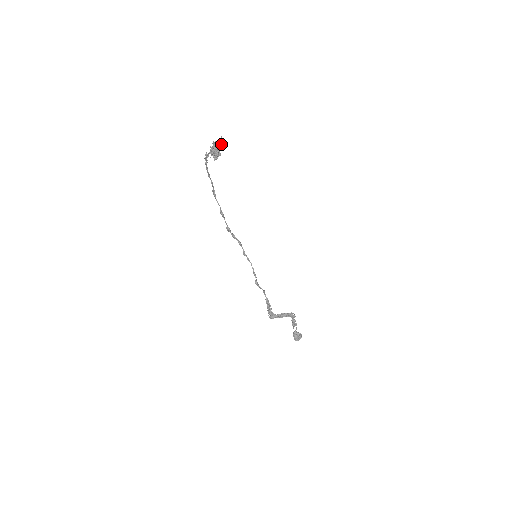
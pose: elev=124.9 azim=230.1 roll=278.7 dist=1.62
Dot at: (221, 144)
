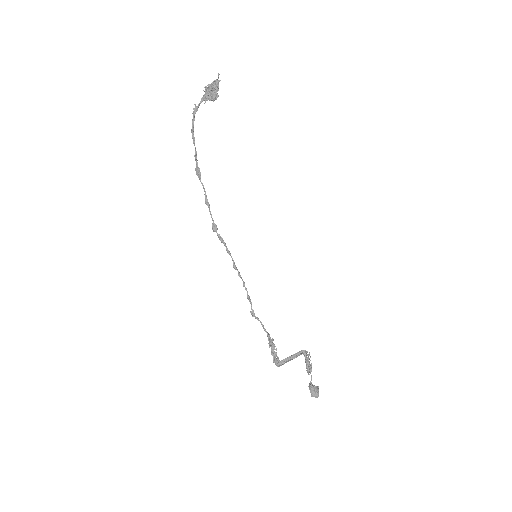
Dot at: occluded
